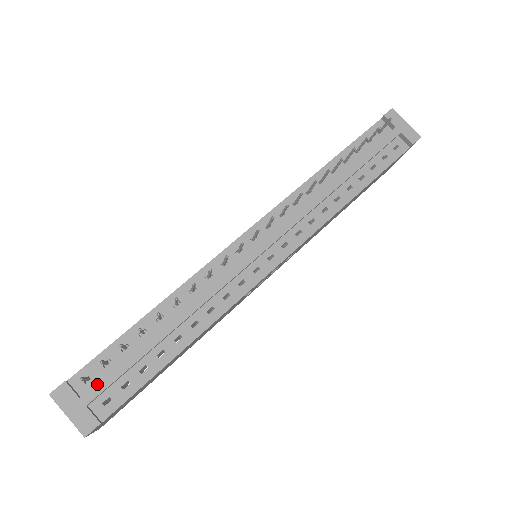
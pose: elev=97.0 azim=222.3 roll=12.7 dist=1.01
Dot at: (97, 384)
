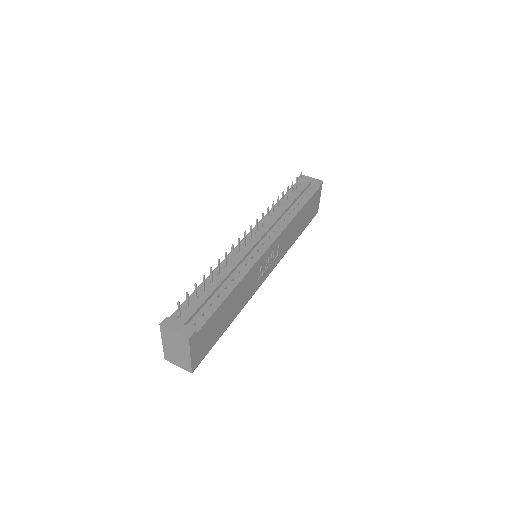
Dot at: (187, 314)
